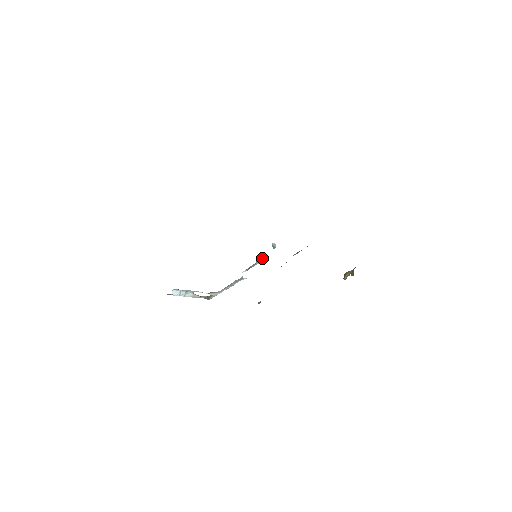
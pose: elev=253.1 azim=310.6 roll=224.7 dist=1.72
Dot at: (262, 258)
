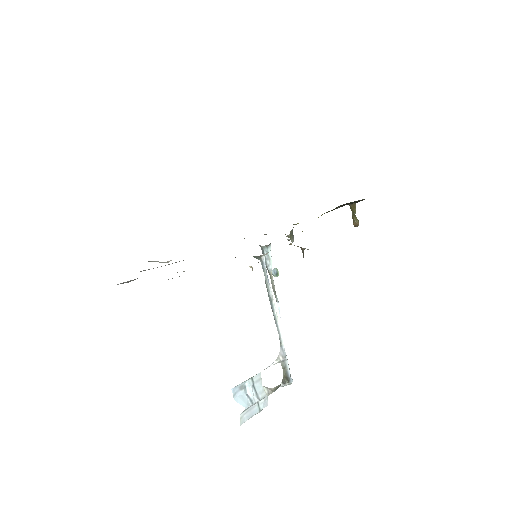
Dot at: (263, 251)
